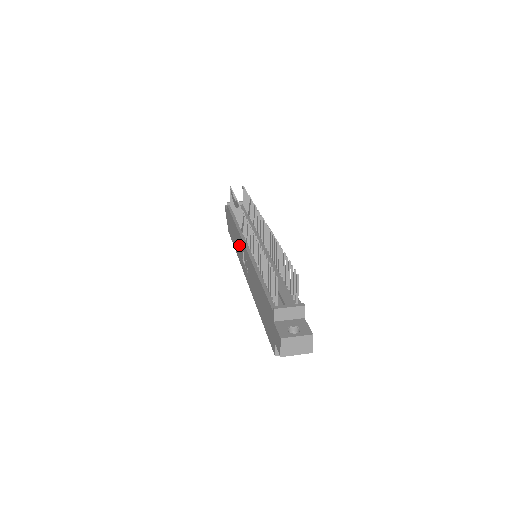
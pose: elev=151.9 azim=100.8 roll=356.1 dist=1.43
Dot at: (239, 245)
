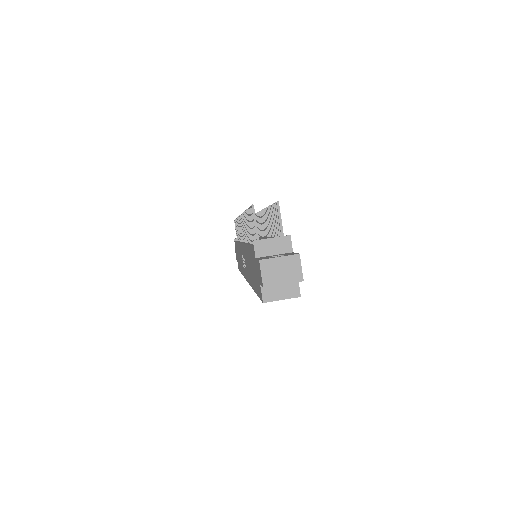
Dot at: (241, 257)
